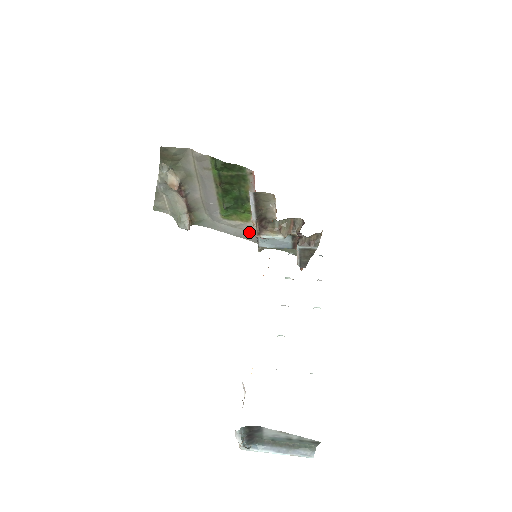
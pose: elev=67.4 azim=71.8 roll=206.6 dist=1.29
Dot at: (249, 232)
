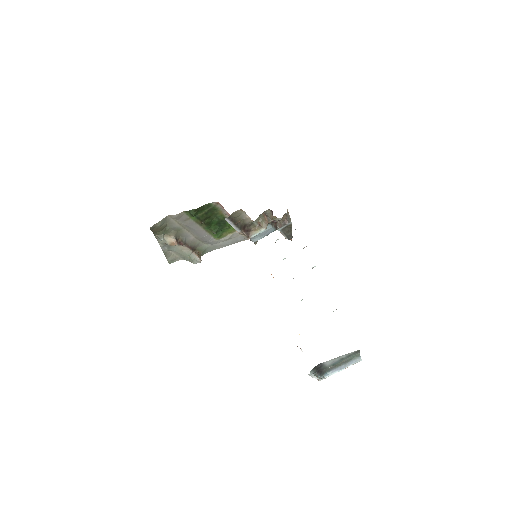
Dot at: (241, 236)
